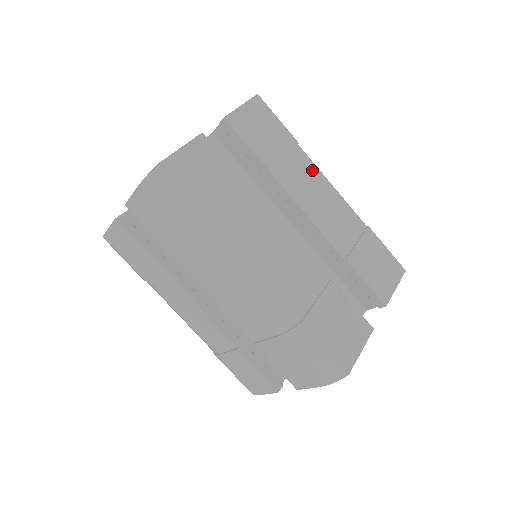
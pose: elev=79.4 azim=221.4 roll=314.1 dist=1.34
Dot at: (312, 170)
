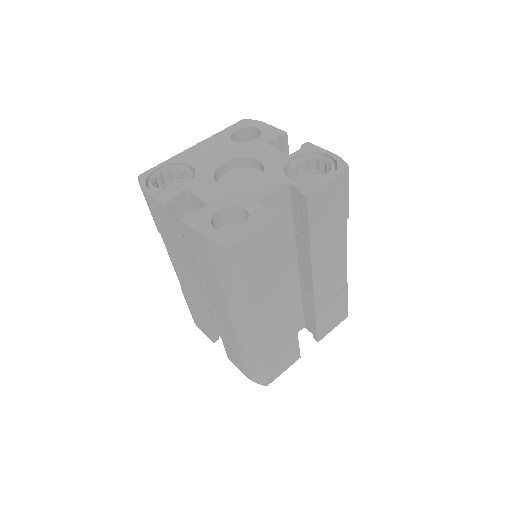
Dot at: (342, 241)
